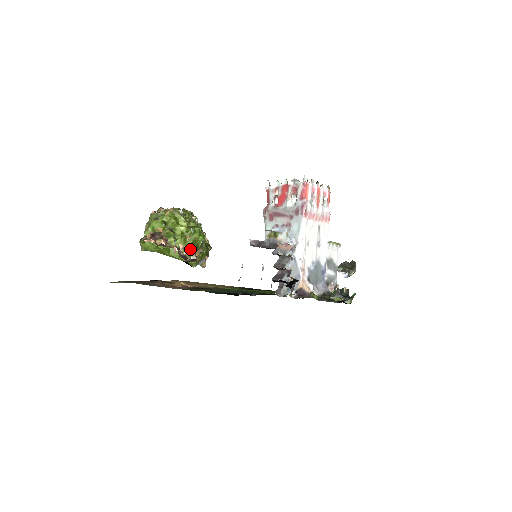
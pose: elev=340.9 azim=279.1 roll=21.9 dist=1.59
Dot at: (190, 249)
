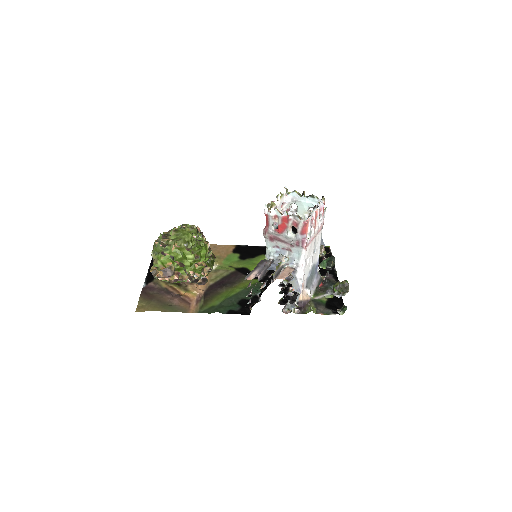
Dot at: (200, 272)
